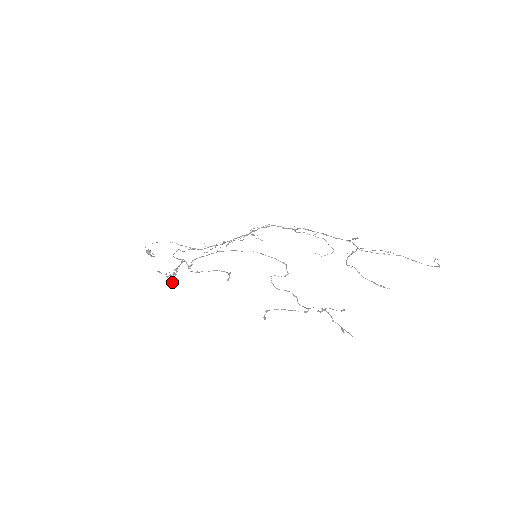
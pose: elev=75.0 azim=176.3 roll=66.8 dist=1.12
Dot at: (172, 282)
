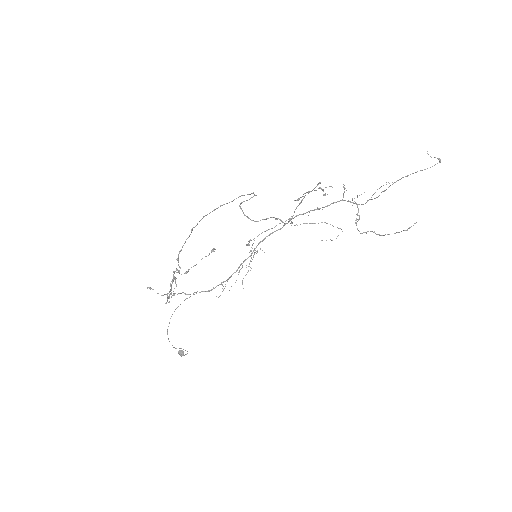
Dot at: (168, 297)
